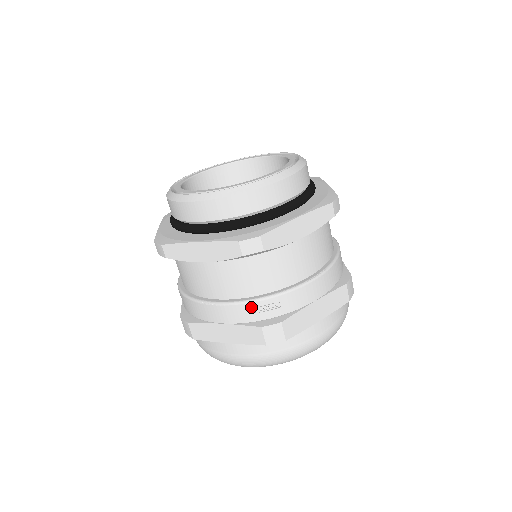
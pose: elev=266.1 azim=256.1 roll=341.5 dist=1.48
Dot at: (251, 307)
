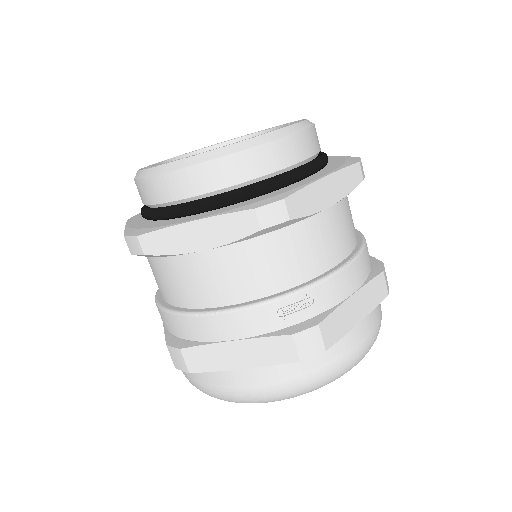
Dot at: (273, 309)
